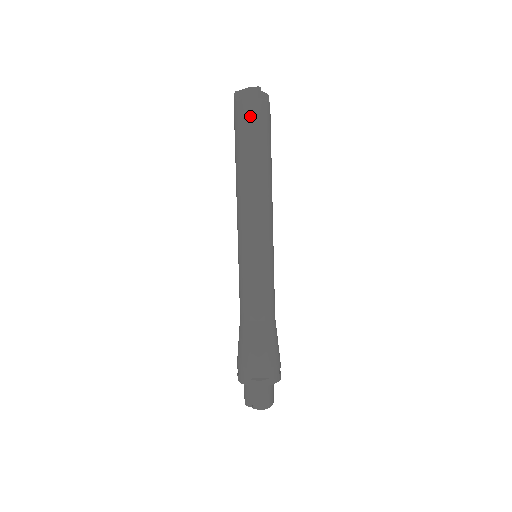
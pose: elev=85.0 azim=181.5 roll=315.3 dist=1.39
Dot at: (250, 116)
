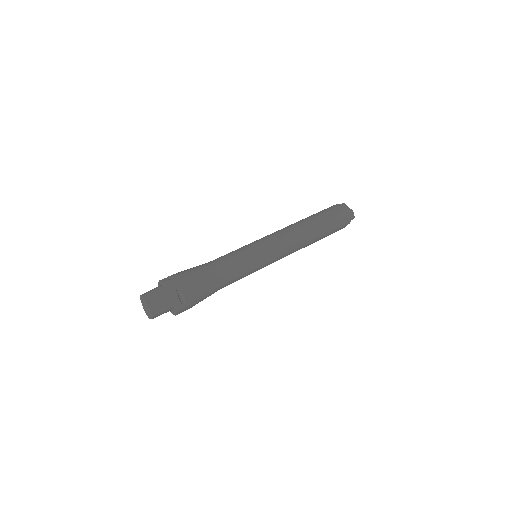
Dot at: (340, 218)
